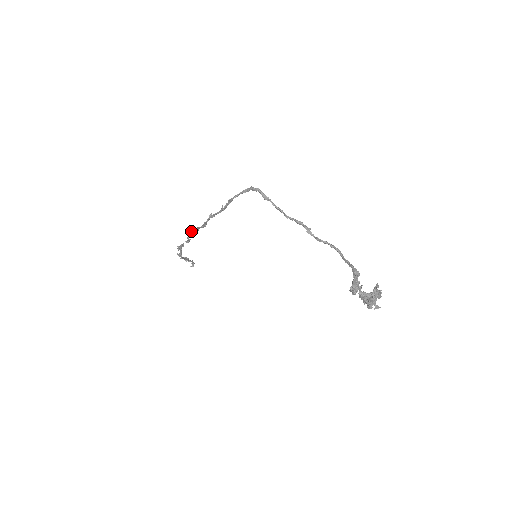
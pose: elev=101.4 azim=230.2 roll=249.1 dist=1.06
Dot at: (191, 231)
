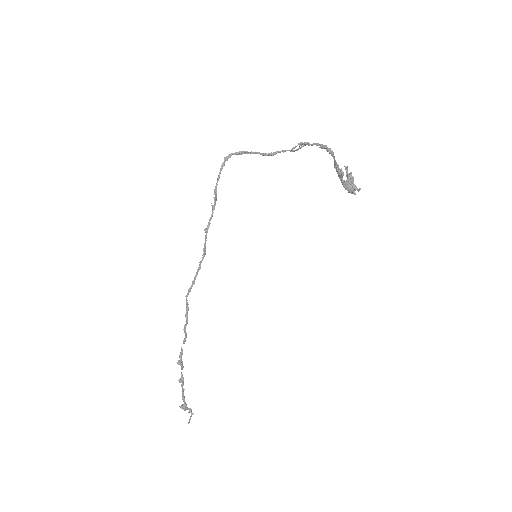
Dot at: (187, 303)
